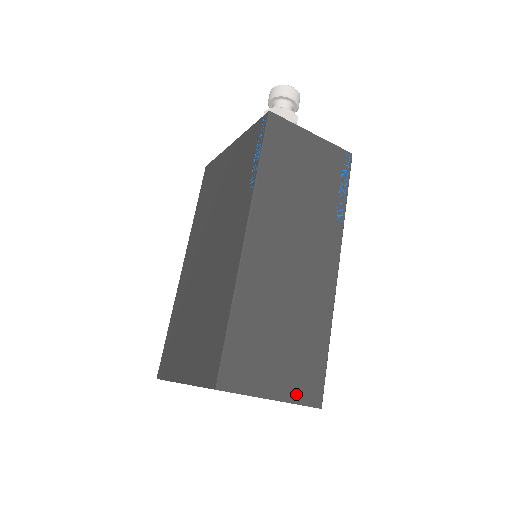
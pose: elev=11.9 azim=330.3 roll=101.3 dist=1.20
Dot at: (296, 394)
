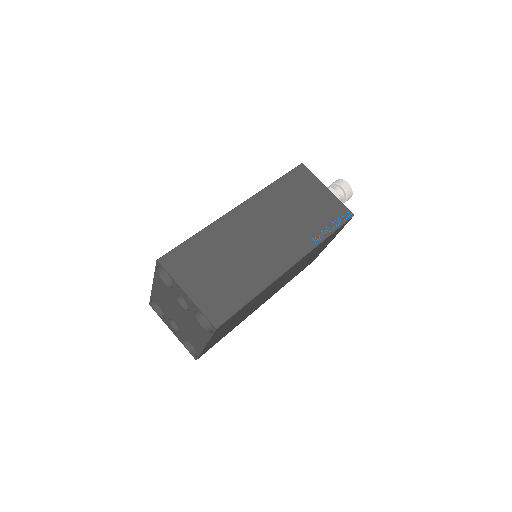
Dot at: (205, 305)
